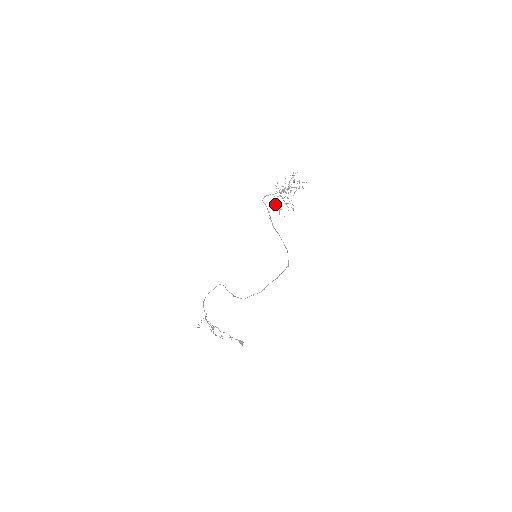
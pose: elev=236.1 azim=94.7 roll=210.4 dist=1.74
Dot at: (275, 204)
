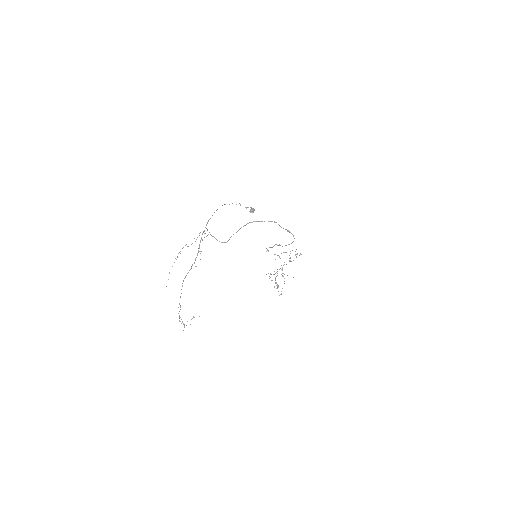
Dot at: (269, 276)
